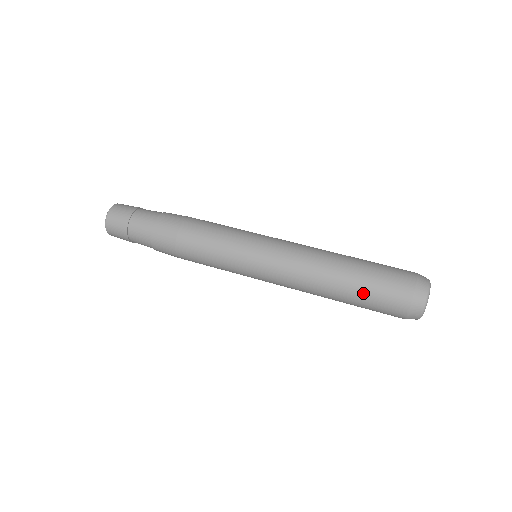
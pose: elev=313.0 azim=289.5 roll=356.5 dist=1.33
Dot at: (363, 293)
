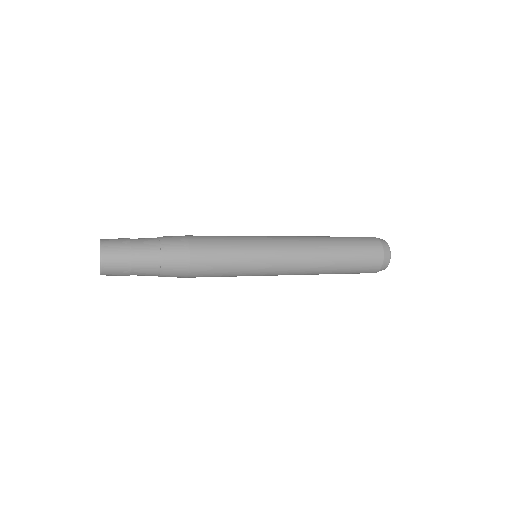
Dot at: (350, 242)
